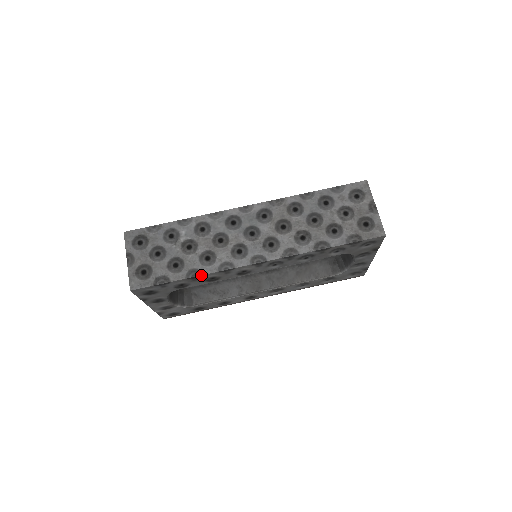
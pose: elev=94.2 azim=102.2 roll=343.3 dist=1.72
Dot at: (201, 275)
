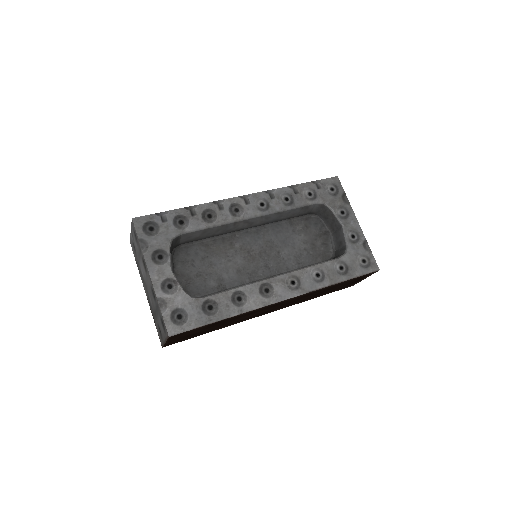
Dot at: (197, 205)
